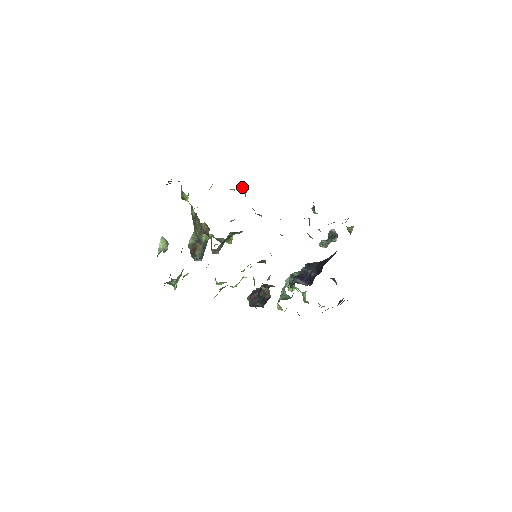
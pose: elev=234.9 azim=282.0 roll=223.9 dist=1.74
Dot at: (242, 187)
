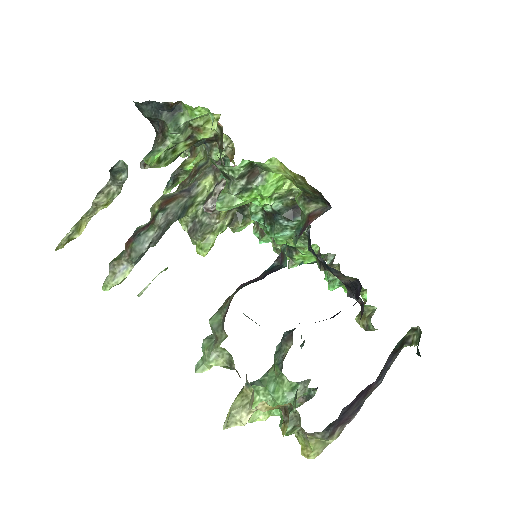
Dot at: occluded
